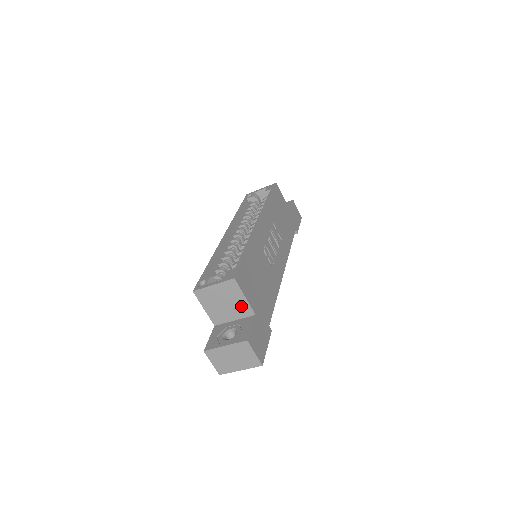
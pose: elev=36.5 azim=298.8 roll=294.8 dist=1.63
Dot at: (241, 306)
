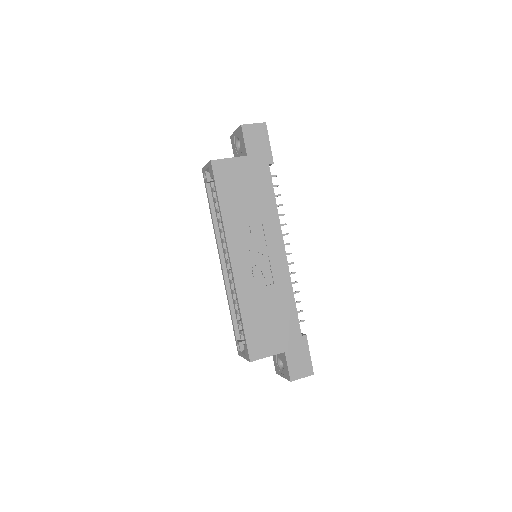
Dot at: occluded
